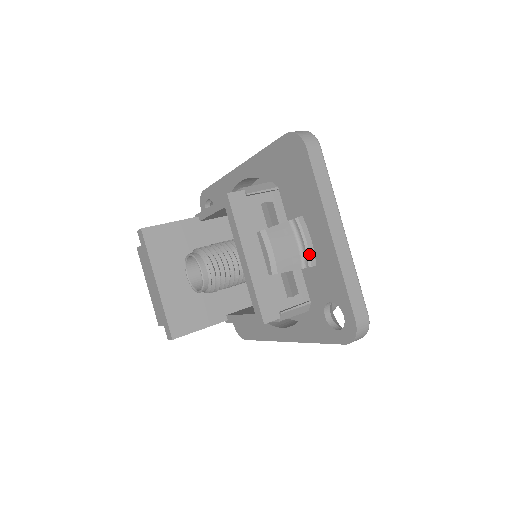
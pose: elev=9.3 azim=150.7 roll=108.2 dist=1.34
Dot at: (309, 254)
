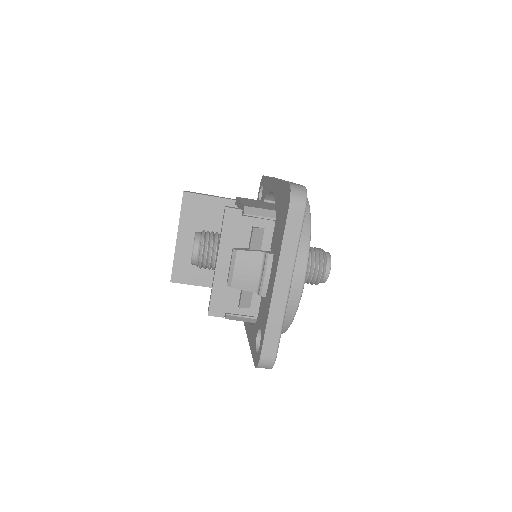
Dot at: (262, 286)
